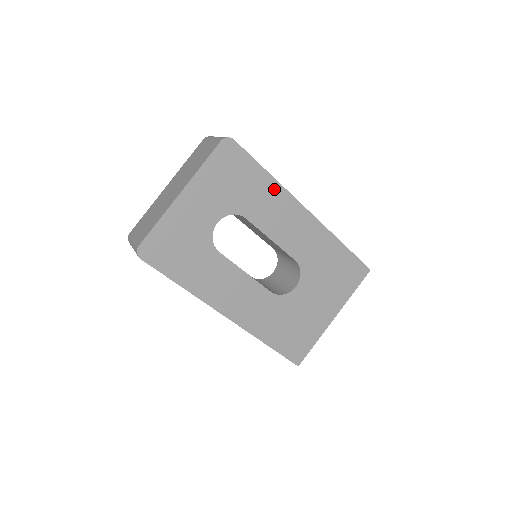
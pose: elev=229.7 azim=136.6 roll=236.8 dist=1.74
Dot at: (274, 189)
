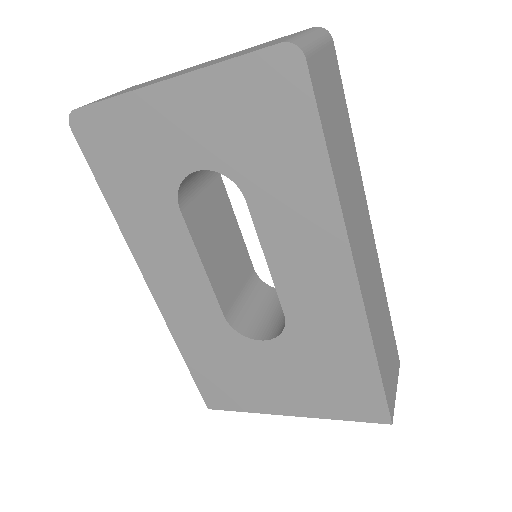
Dot at: (322, 198)
